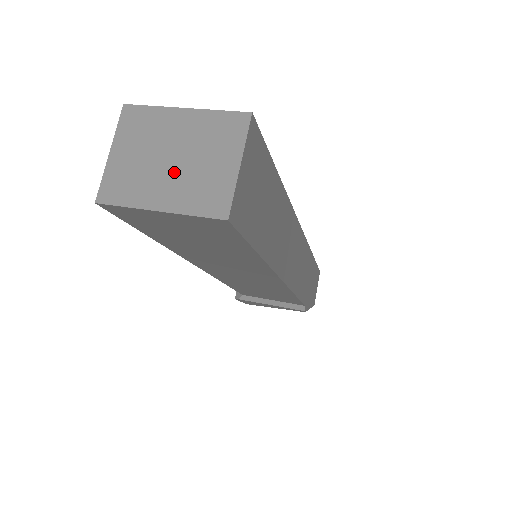
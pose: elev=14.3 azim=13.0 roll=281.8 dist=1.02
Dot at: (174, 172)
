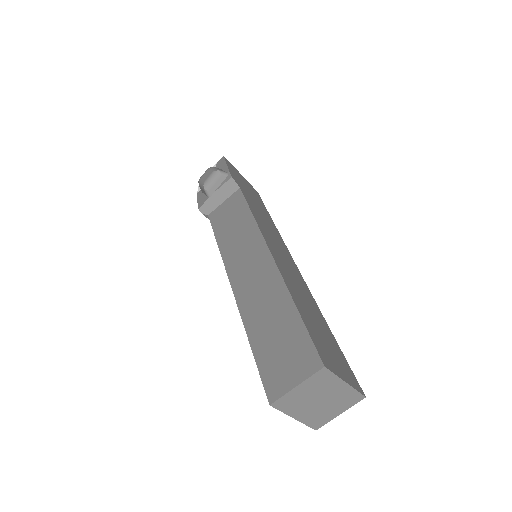
Dot at: (315, 407)
